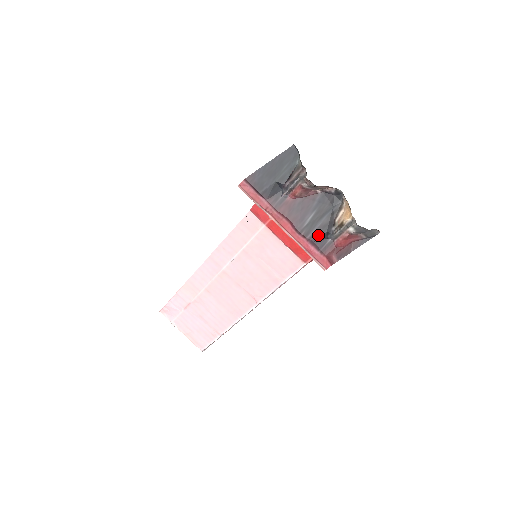
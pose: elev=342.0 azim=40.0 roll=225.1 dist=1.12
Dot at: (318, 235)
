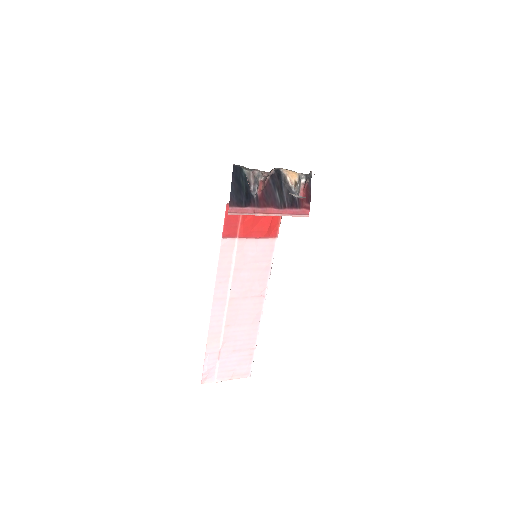
Dot at: (290, 200)
